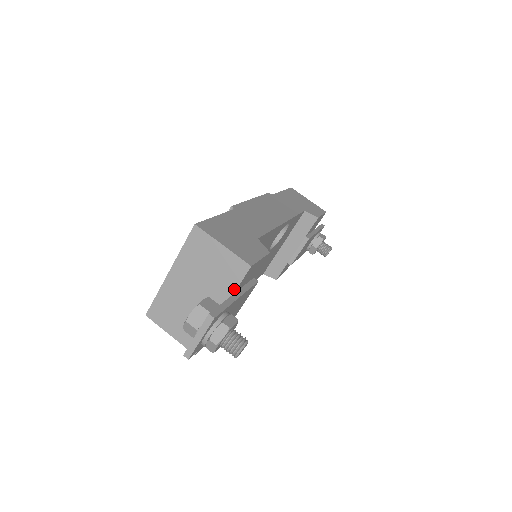
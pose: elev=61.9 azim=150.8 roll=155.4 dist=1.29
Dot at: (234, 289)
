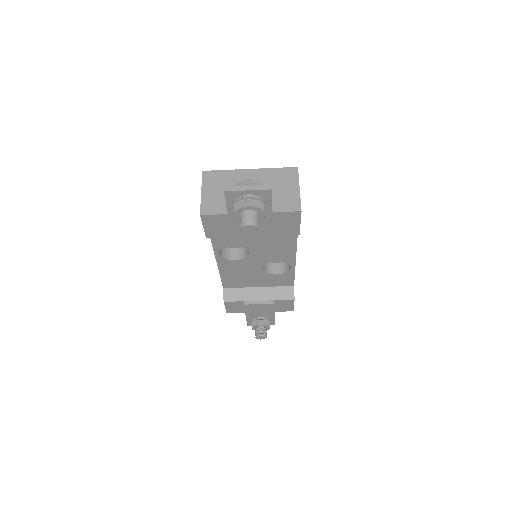
Dot at: (276, 211)
